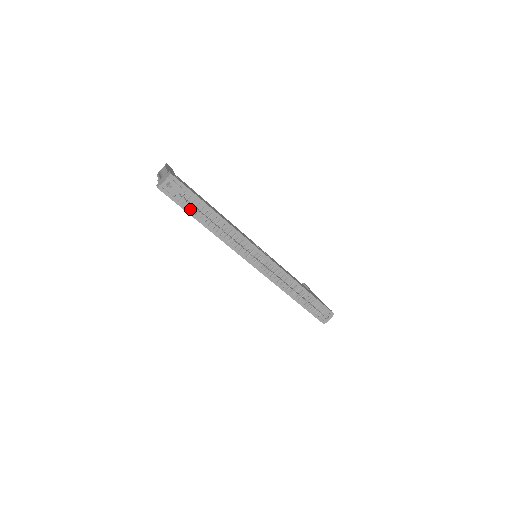
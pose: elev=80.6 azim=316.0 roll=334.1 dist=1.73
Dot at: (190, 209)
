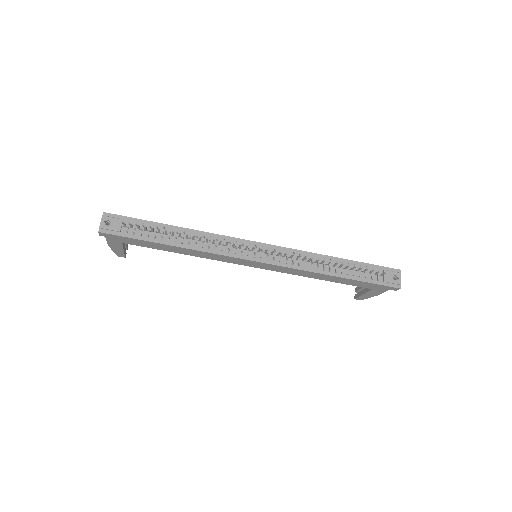
Dot at: (145, 236)
